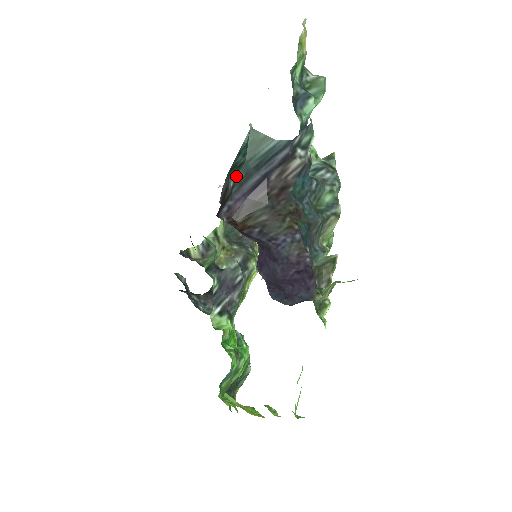
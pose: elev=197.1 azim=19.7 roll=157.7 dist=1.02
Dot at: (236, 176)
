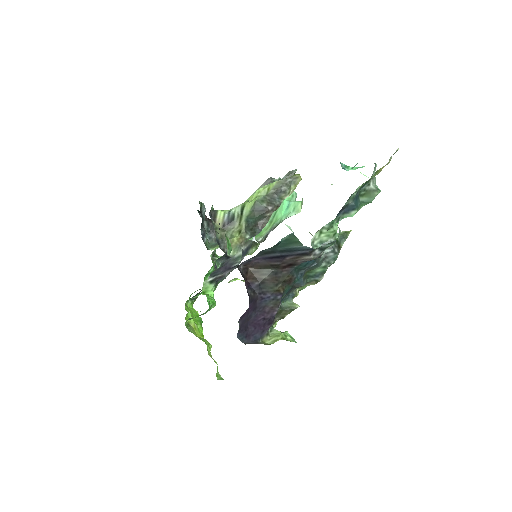
Dot at: (265, 249)
